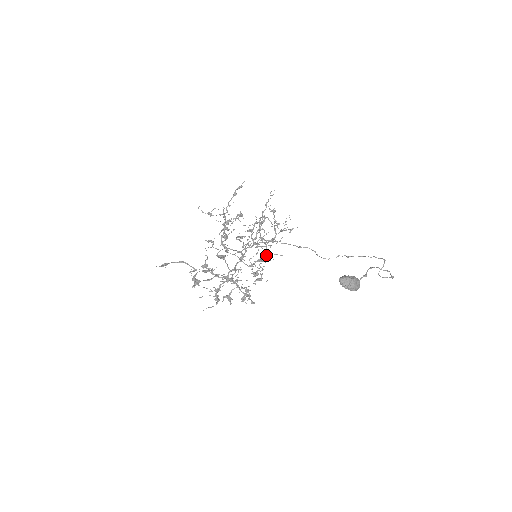
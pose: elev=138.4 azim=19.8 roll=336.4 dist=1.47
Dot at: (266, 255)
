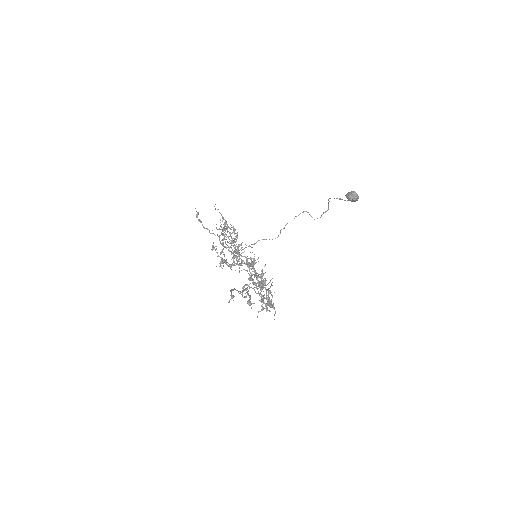
Dot at: (252, 258)
